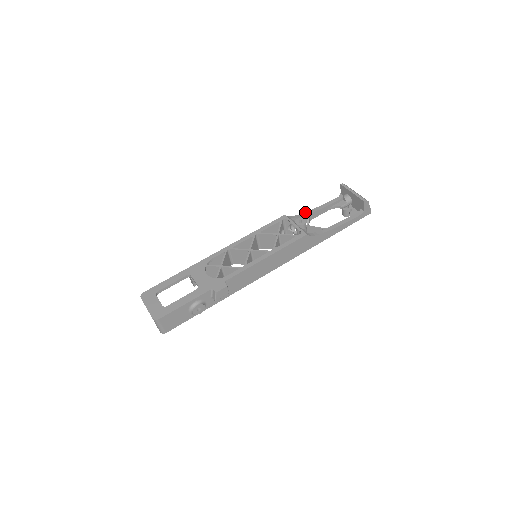
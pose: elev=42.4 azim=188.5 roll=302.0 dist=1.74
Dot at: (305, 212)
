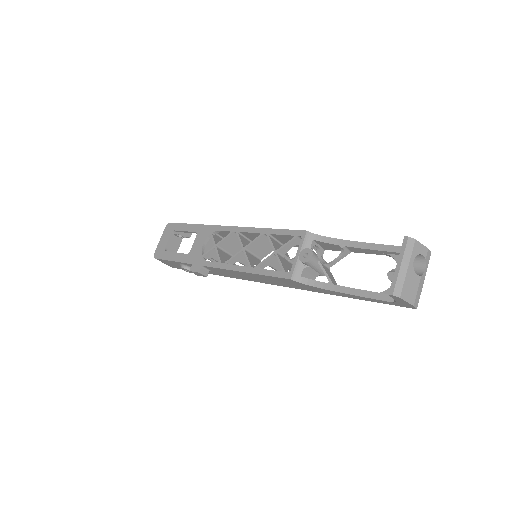
Dot at: occluded
